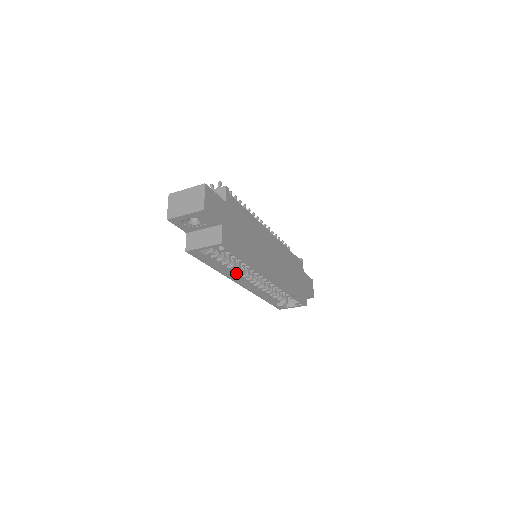
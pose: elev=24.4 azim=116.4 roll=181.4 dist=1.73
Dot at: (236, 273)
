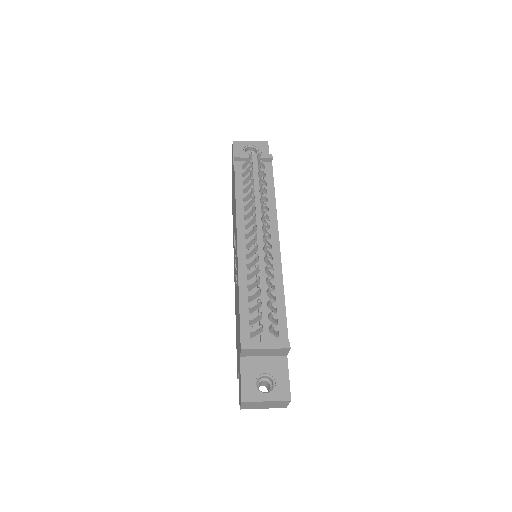
Dot at: occluded
